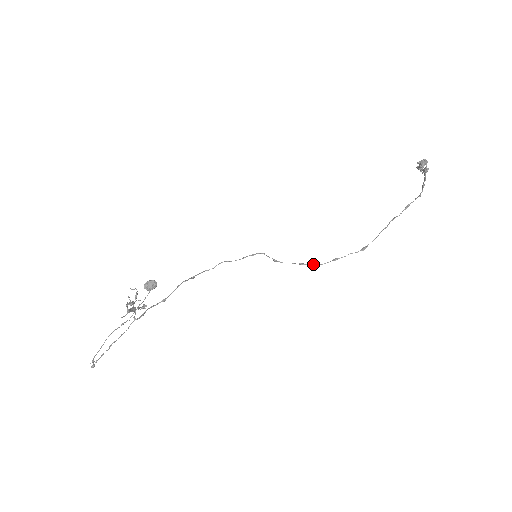
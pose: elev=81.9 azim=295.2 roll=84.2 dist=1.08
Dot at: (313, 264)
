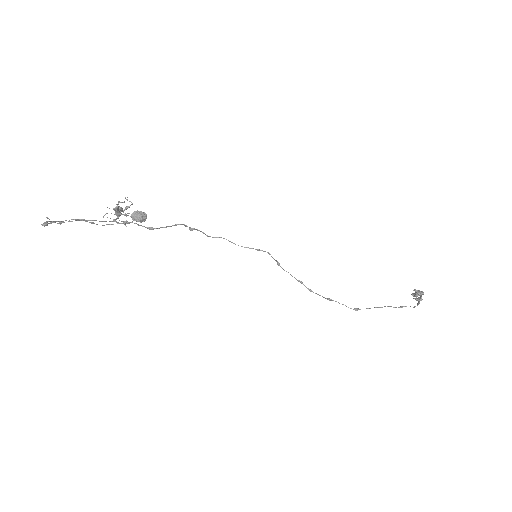
Dot at: occluded
